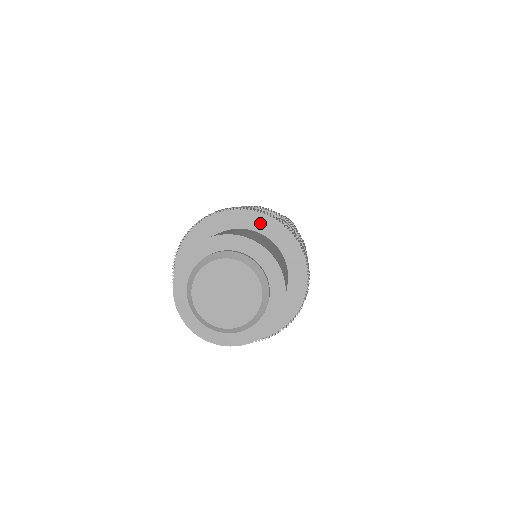
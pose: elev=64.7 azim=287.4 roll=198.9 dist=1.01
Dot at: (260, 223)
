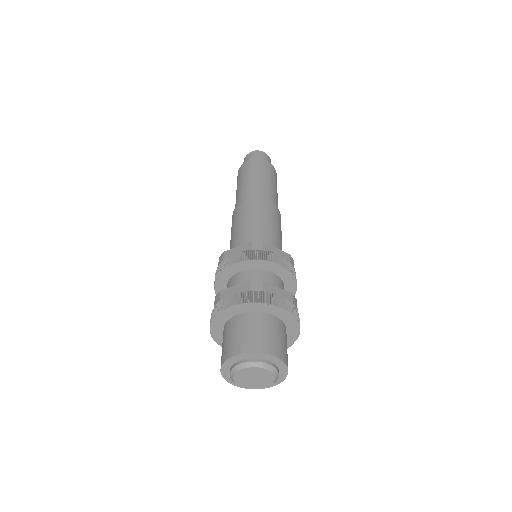
Dot at: (280, 313)
